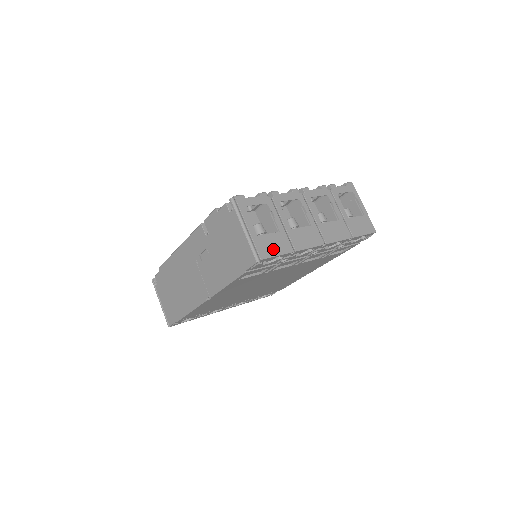
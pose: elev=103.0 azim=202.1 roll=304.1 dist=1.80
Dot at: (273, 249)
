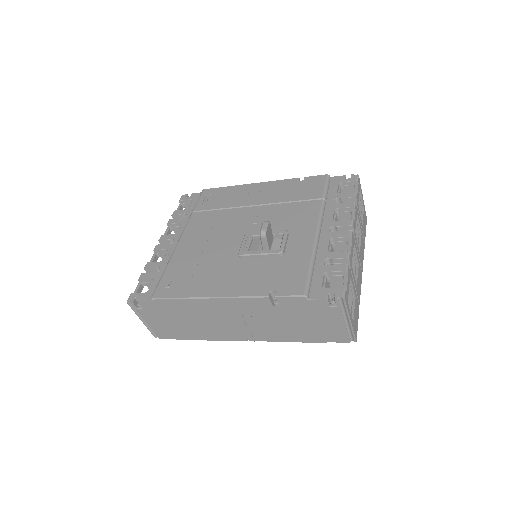
Dot at: (357, 321)
